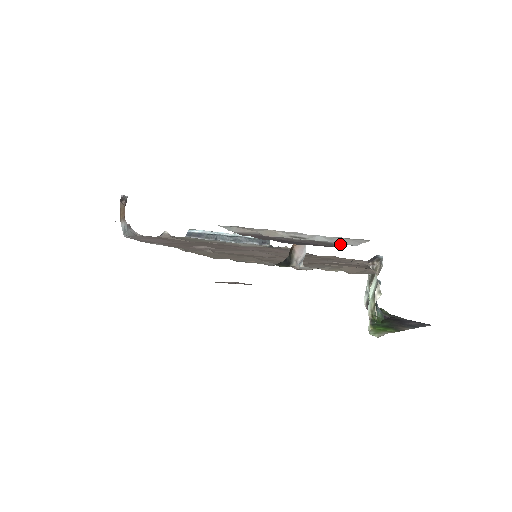
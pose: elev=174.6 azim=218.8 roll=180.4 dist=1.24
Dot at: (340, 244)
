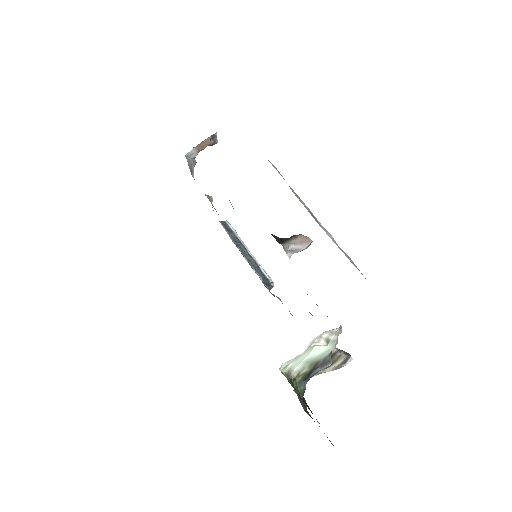
Dot at: occluded
